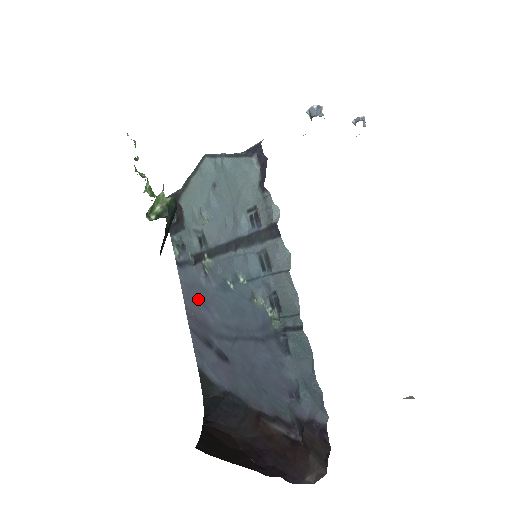
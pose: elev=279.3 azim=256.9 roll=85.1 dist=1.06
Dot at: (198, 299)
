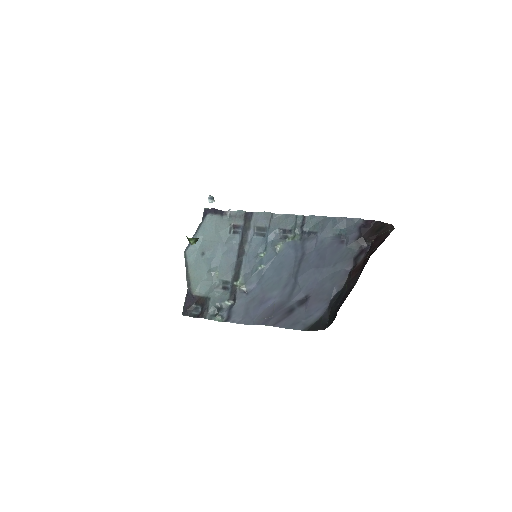
Dot at: (258, 307)
